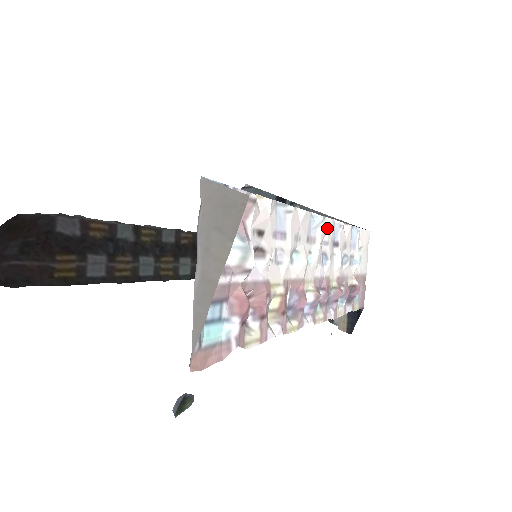
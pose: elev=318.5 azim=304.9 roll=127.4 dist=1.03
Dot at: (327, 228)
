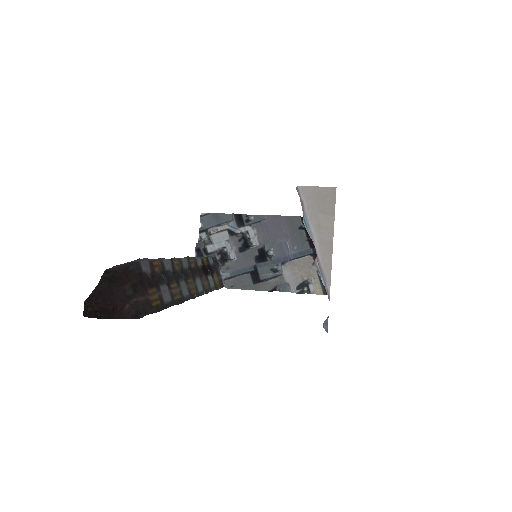
Dot at: occluded
